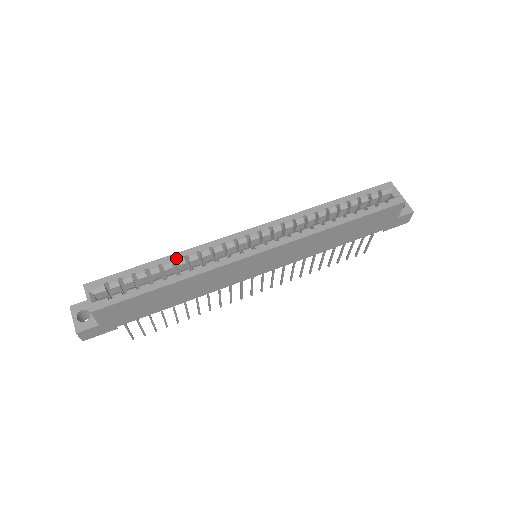
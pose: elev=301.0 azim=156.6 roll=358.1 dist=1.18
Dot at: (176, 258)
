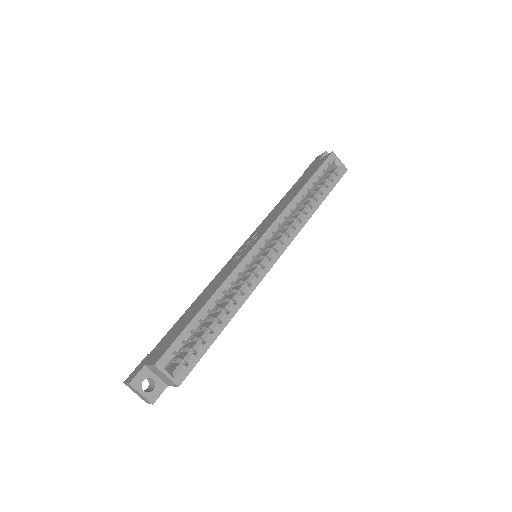
Dot at: (218, 297)
